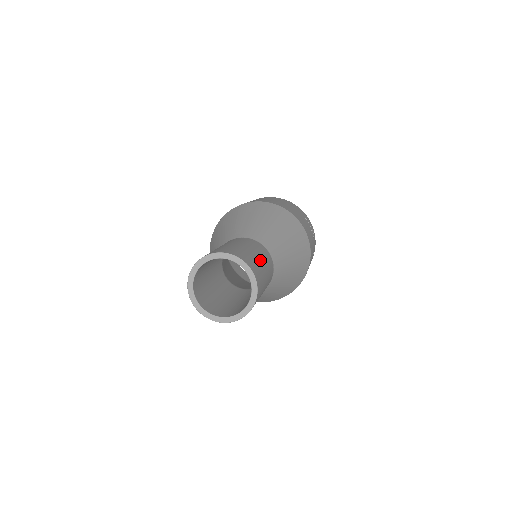
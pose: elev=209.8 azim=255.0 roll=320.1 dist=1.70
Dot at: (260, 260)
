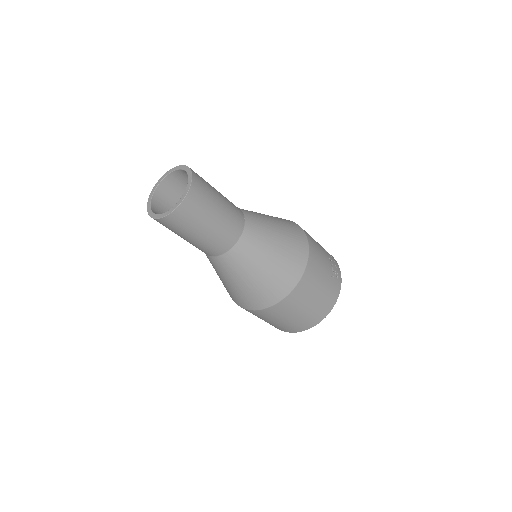
Dot at: (214, 188)
